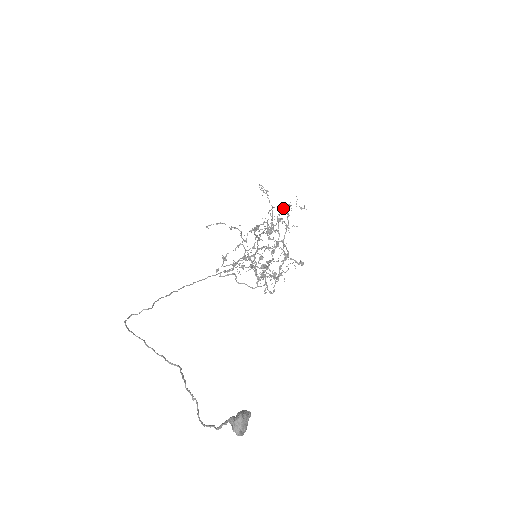
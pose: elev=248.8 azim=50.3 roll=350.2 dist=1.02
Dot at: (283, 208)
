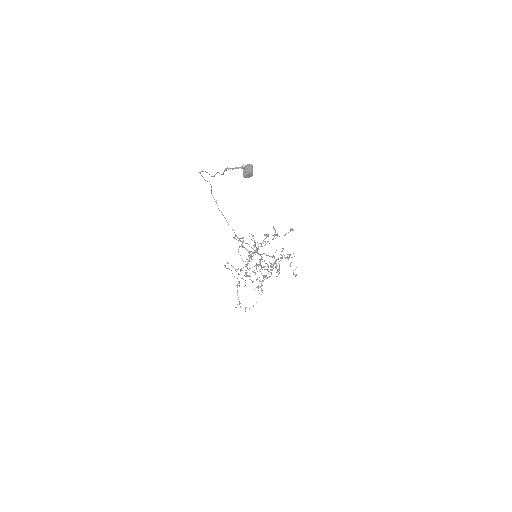
Dot at: occluded
